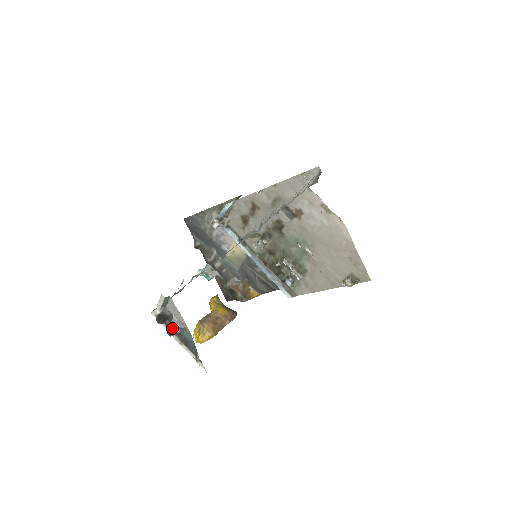
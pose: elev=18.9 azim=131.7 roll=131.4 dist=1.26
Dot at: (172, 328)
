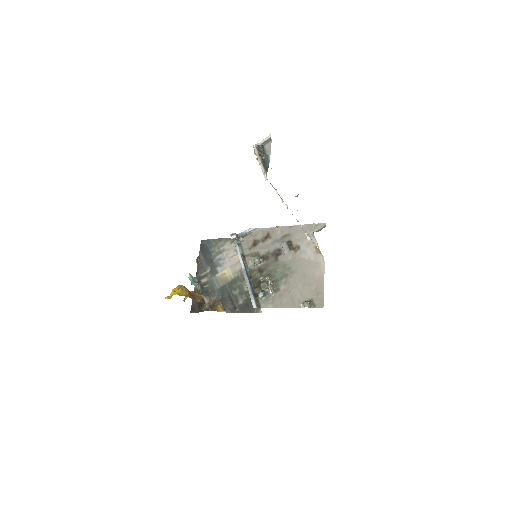
Dot at: (263, 153)
